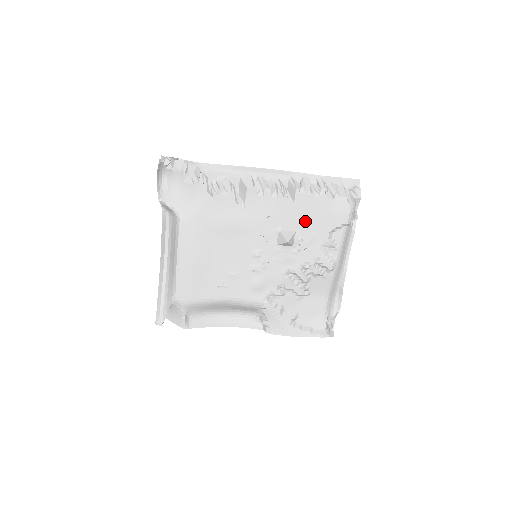
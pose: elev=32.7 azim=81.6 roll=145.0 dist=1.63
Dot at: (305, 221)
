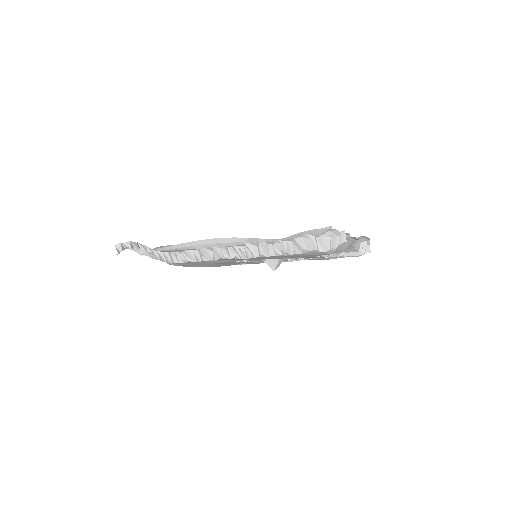
Dot at: (283, 257)
